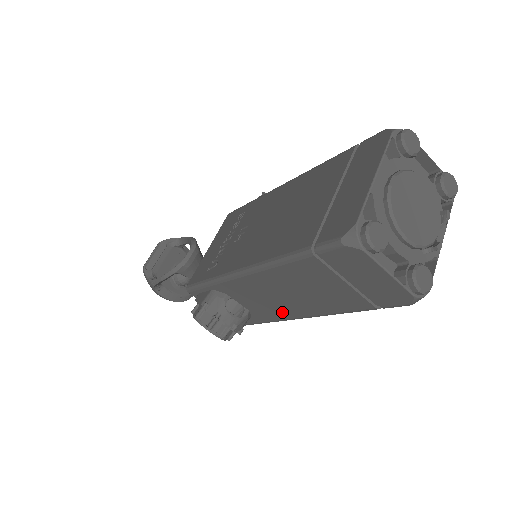
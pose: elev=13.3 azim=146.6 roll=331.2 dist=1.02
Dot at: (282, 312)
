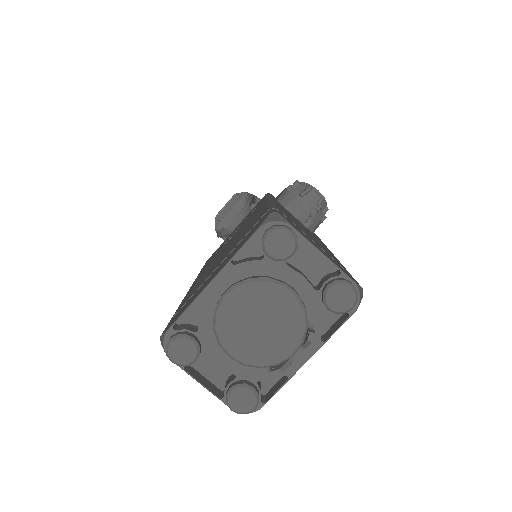
Dot at: occluded
